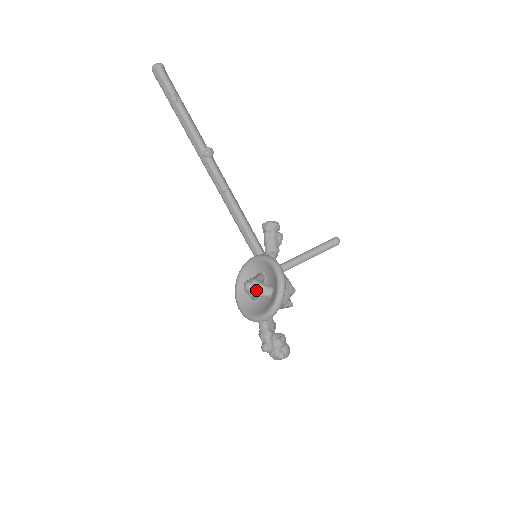
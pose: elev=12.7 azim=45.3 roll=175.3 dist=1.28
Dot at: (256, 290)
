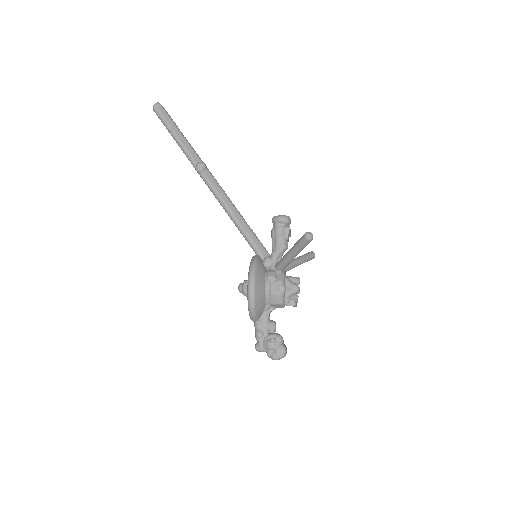
Dot at: (244, 292)
